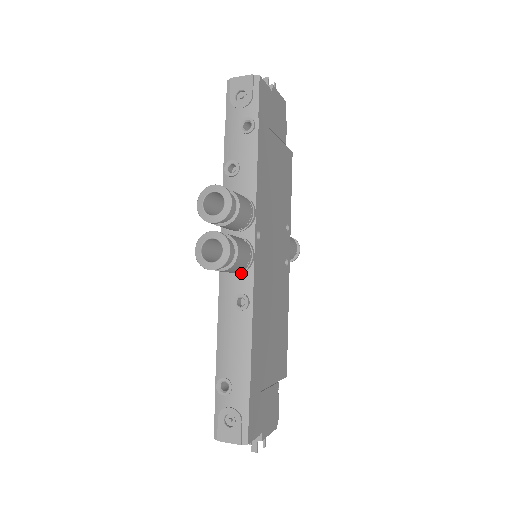
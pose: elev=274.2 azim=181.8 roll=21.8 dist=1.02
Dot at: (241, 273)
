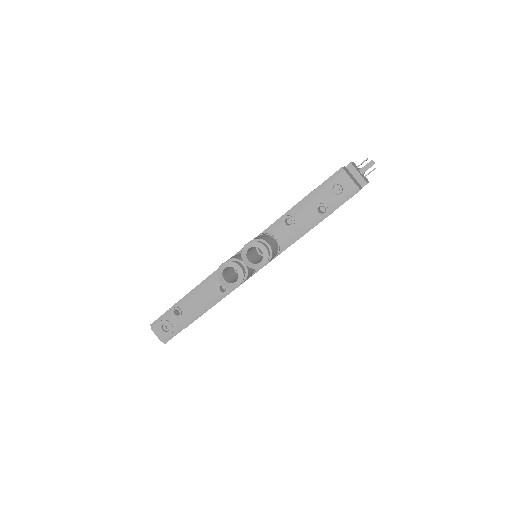
Dot at: occluded
